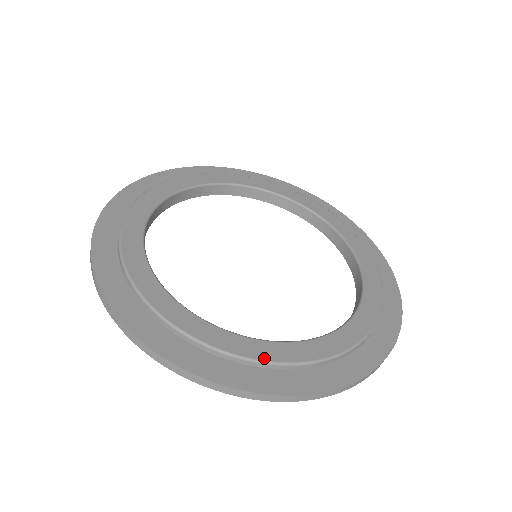
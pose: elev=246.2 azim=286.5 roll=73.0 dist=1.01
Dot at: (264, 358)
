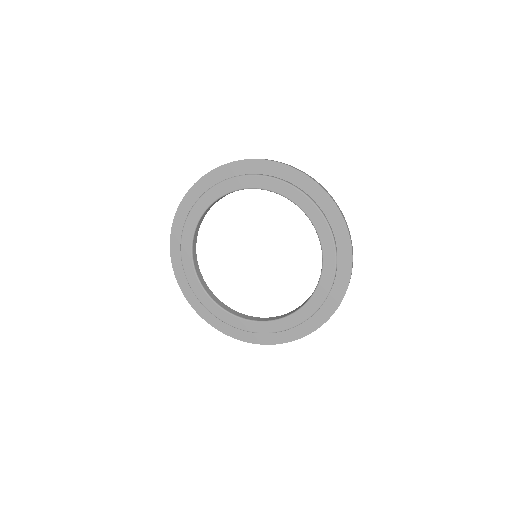
Dot at: (297, 324)
